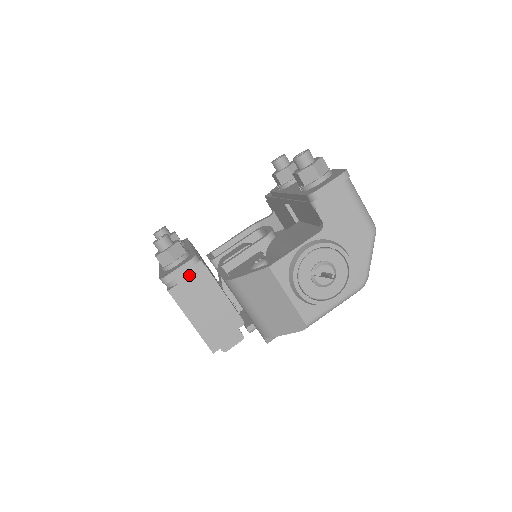
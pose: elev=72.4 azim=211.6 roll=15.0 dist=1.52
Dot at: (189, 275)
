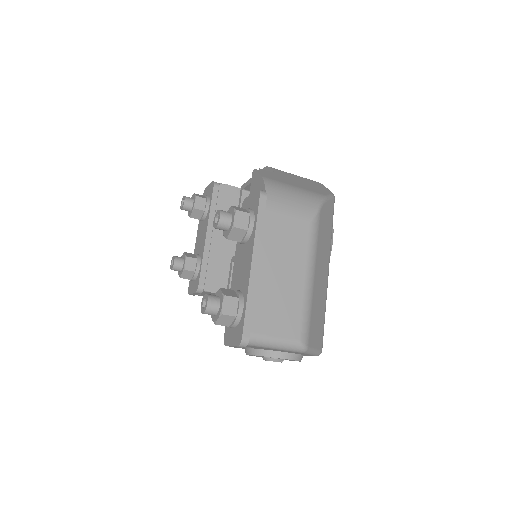
Dot at: (203, 293)
